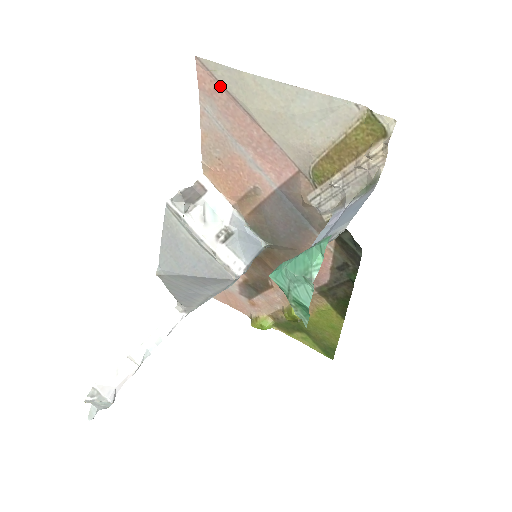
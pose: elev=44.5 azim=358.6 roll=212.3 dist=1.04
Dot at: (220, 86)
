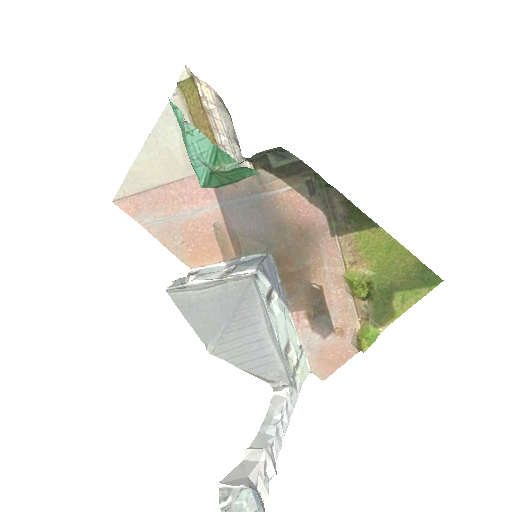
Dot at: (135, 197)
